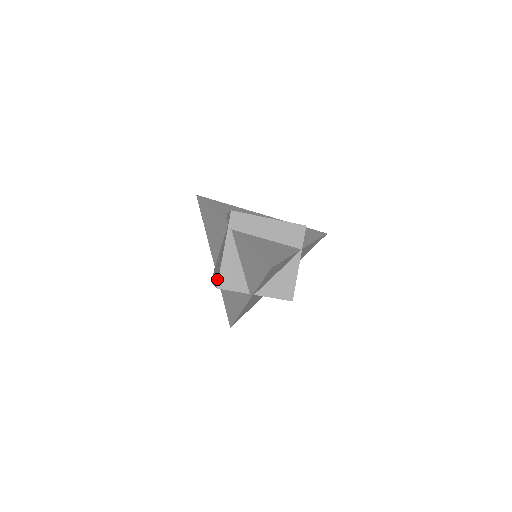
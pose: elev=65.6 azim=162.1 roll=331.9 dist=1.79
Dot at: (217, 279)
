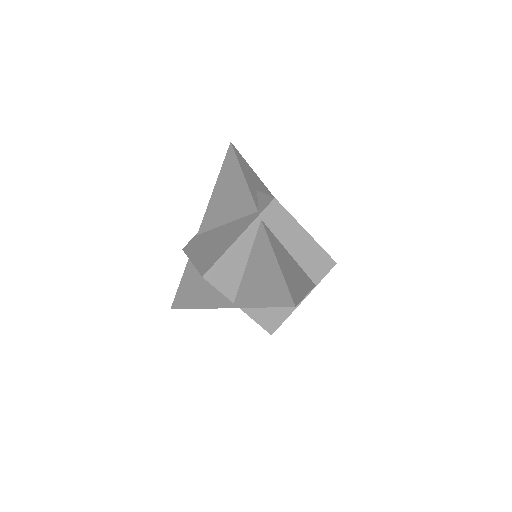
Dot at: (207, 264)
